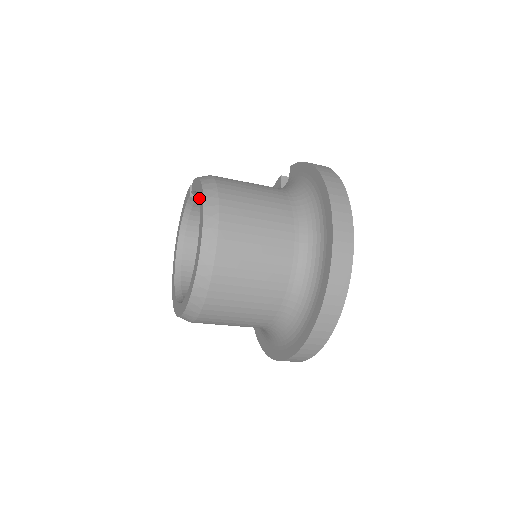
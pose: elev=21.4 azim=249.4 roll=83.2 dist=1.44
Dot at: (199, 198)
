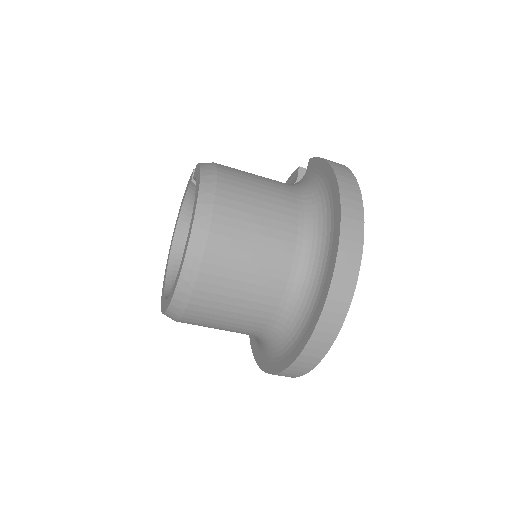
Dot at: (196, 190)
